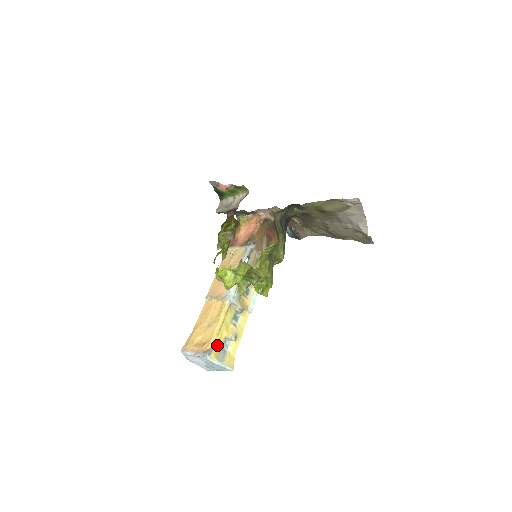
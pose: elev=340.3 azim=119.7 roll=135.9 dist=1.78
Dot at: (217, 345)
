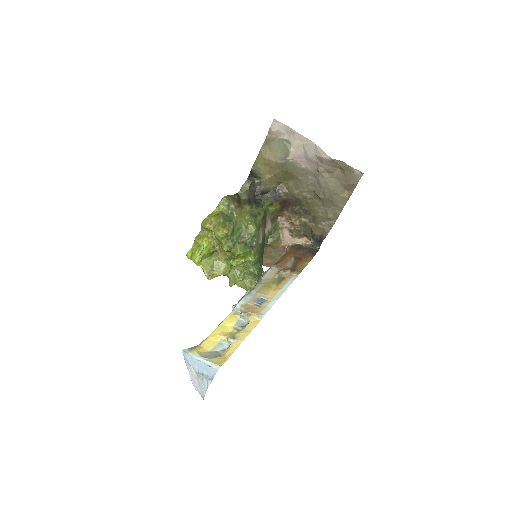
Dot at: (206, 344)
